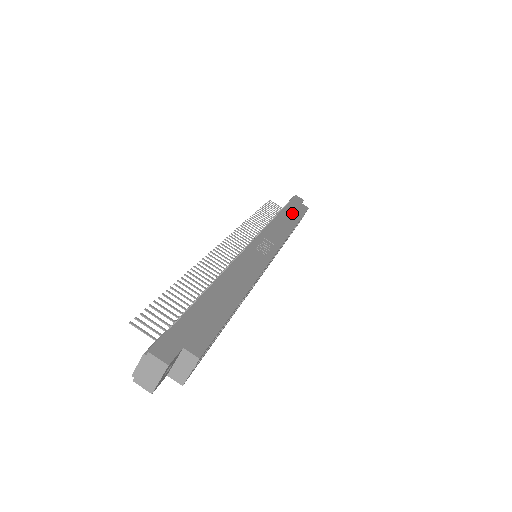
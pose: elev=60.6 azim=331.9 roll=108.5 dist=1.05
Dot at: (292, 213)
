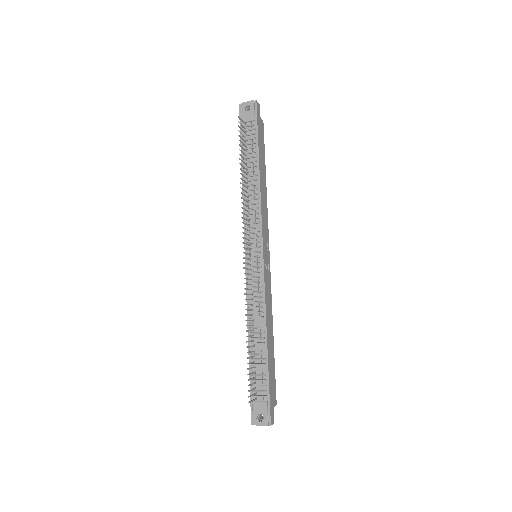
Dot at: (262, 158)
